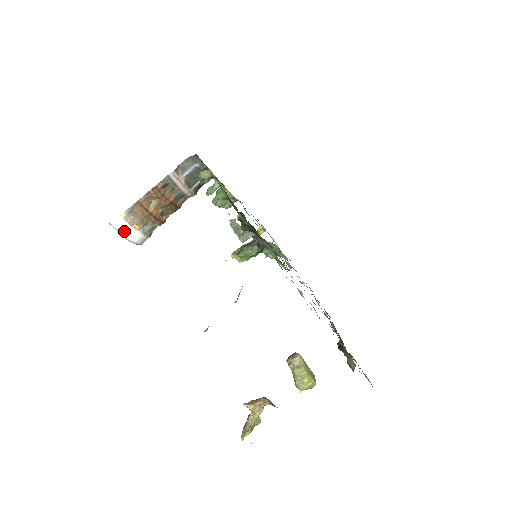
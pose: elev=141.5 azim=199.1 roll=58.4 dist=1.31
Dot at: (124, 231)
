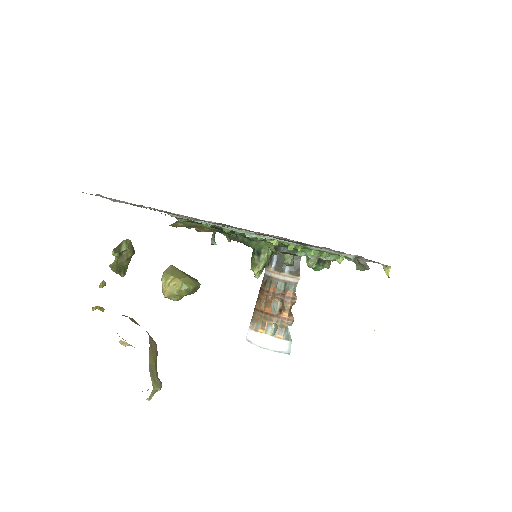
Dot at: (255, 340)
